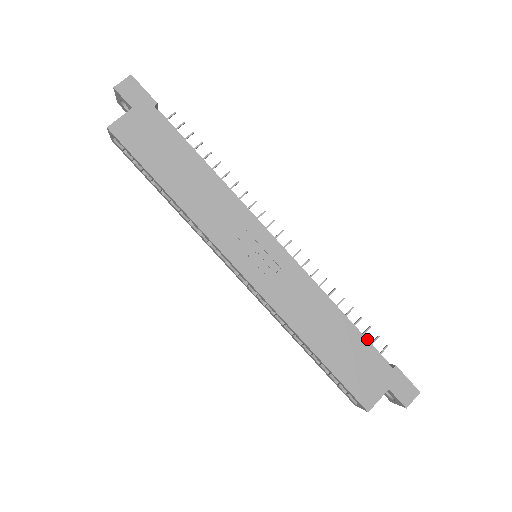
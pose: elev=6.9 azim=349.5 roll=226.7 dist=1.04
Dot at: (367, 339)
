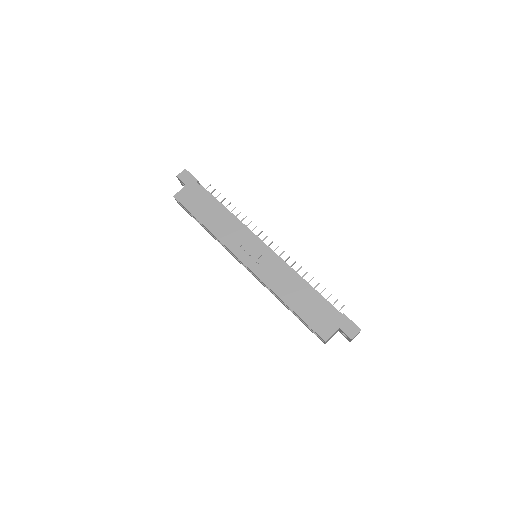
Dot at: occluded
